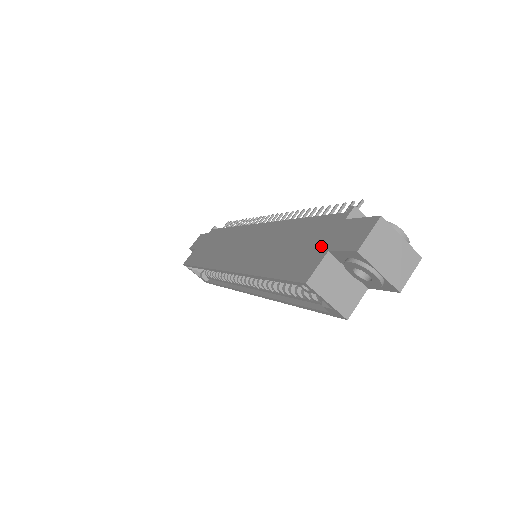
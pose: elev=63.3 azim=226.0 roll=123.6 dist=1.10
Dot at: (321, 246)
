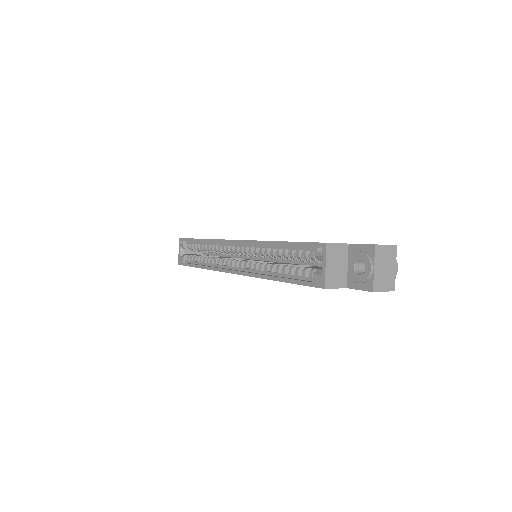
Dot at: occluded
